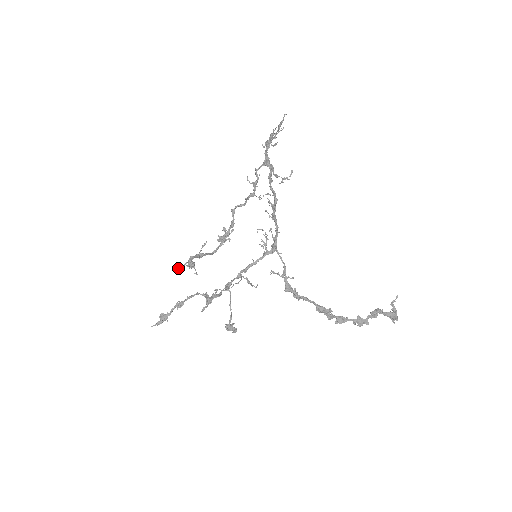
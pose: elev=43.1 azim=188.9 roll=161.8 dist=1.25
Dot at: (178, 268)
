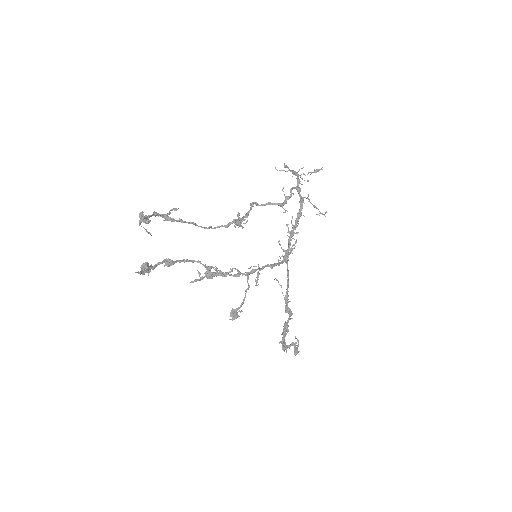
Dot at: occluded
